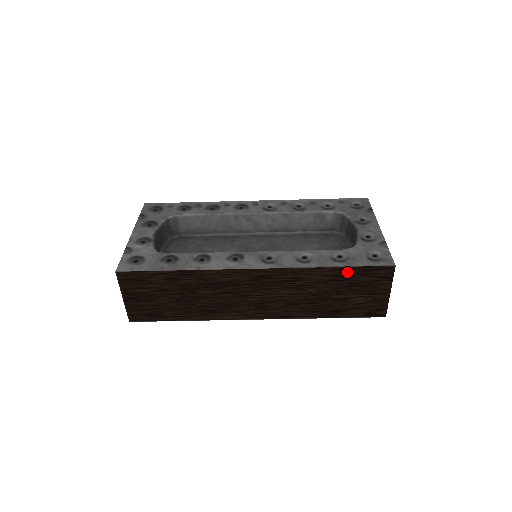
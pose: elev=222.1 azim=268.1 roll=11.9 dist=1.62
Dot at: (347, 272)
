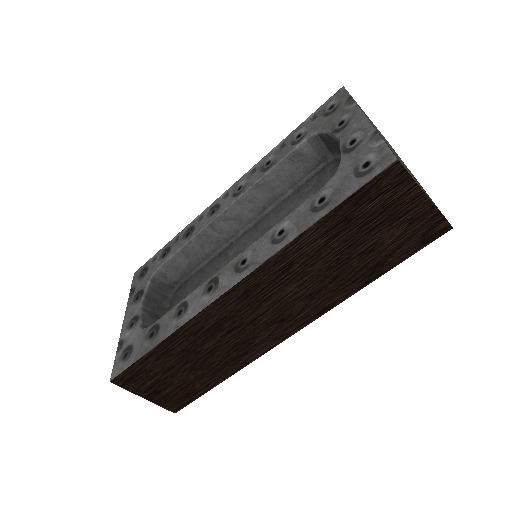
Dot at: (340, 215)
